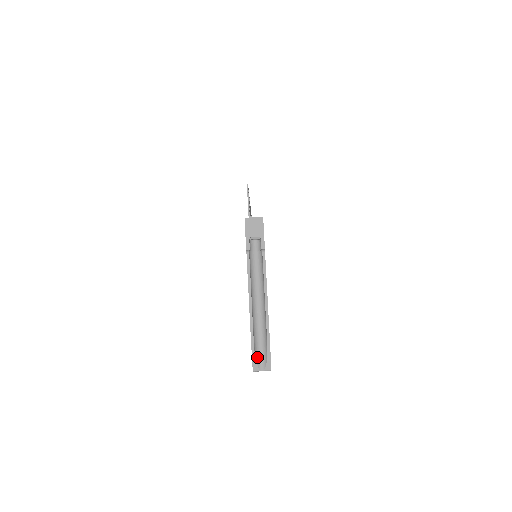
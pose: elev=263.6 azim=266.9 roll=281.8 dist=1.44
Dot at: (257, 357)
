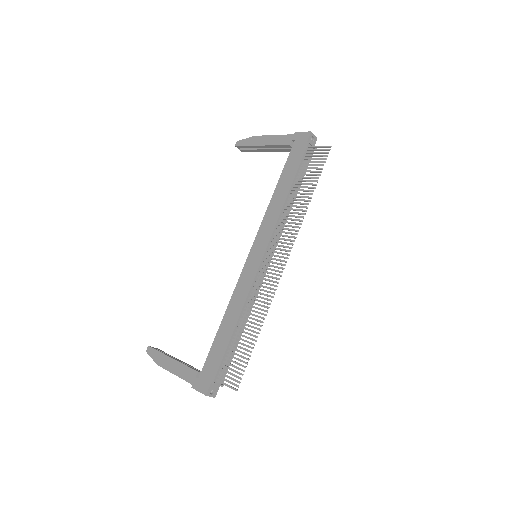
Dot at: (153, 356)
